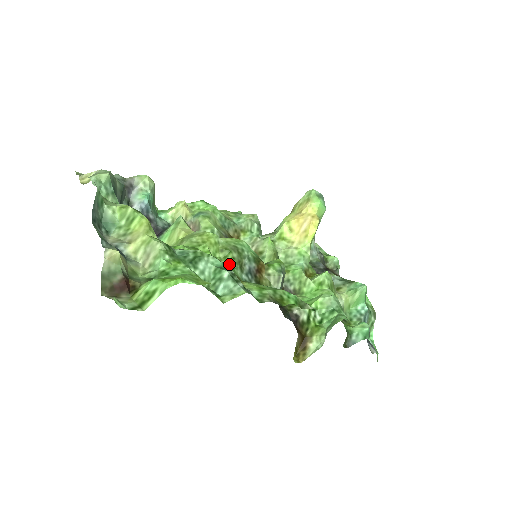
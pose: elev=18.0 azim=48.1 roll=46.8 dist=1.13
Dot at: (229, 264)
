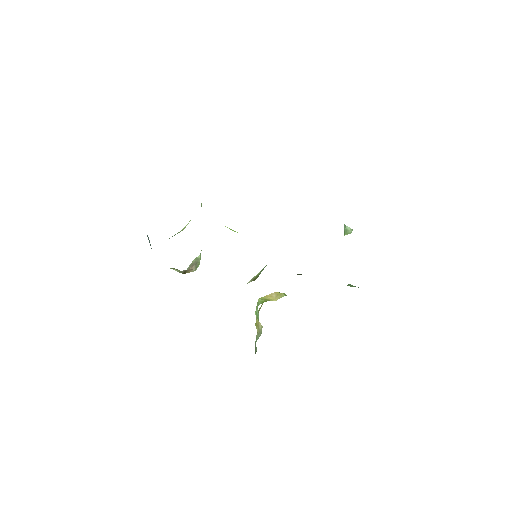
Dot at: occluded
